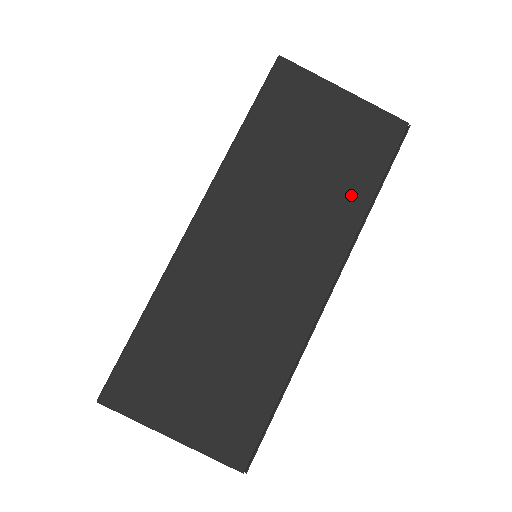
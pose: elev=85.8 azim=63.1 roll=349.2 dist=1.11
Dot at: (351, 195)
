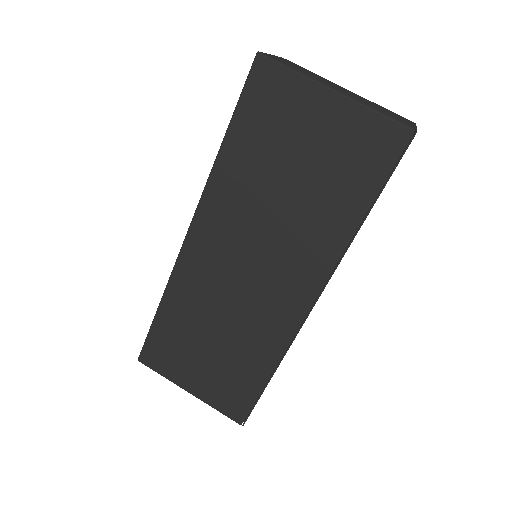
Dot at: (336, 217)
